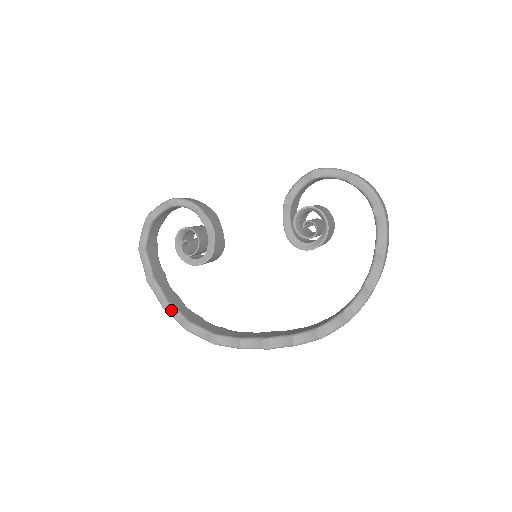
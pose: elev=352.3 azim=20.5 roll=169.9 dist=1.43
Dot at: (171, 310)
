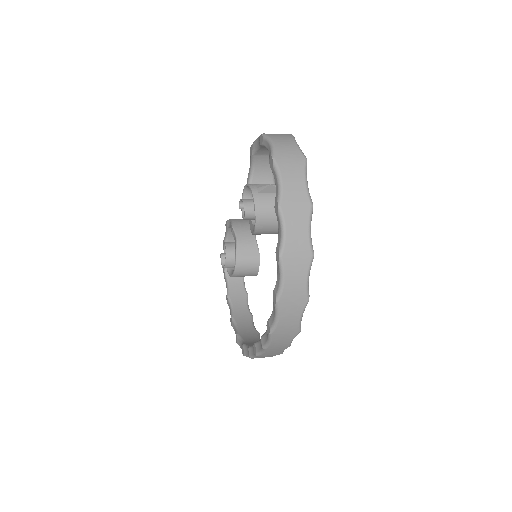
Dot at: (233, 325)
